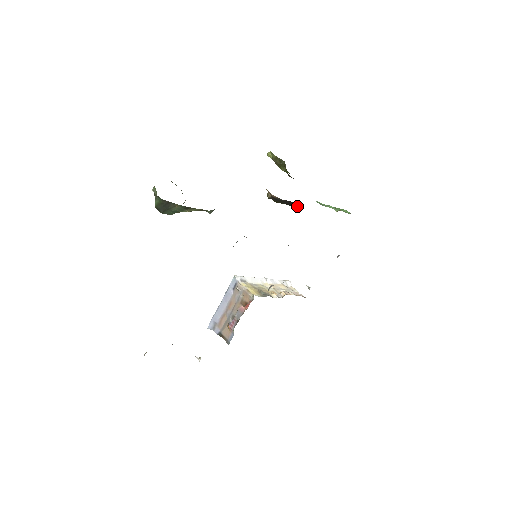
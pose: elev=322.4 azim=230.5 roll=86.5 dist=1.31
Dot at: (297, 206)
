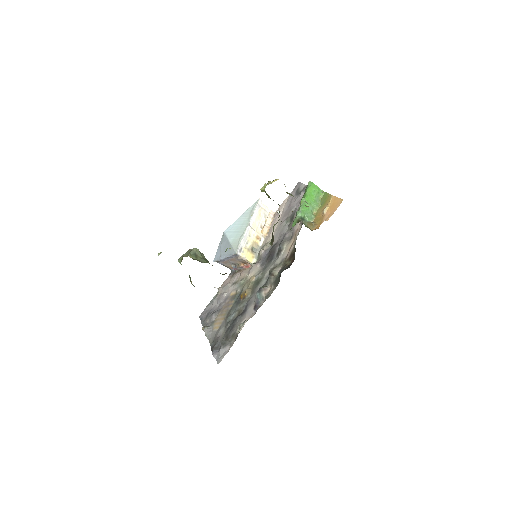
Dot at: occluded
